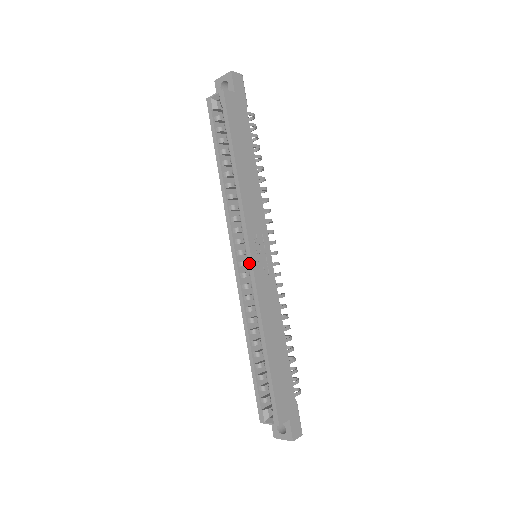
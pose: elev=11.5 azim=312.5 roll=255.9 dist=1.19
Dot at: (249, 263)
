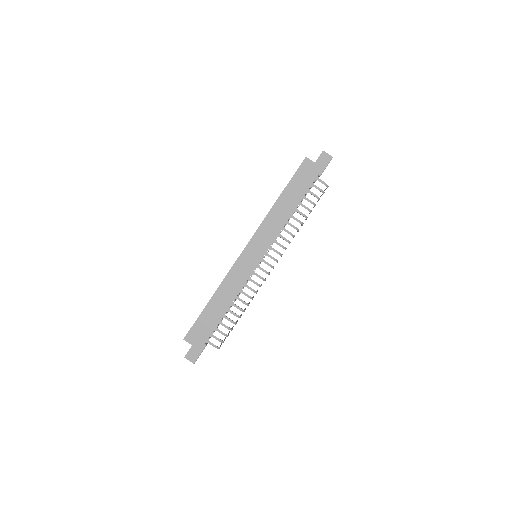
Dot at: (242, 251)
